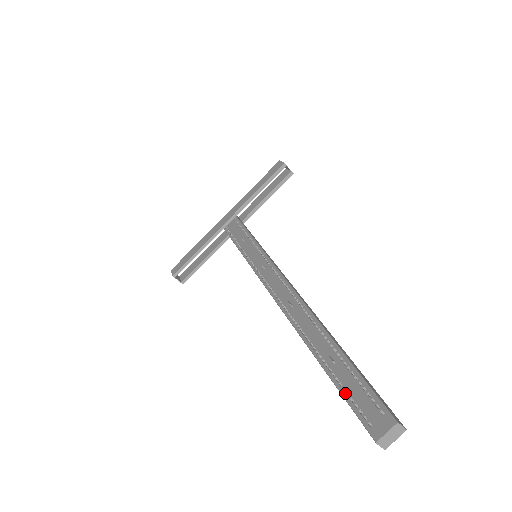
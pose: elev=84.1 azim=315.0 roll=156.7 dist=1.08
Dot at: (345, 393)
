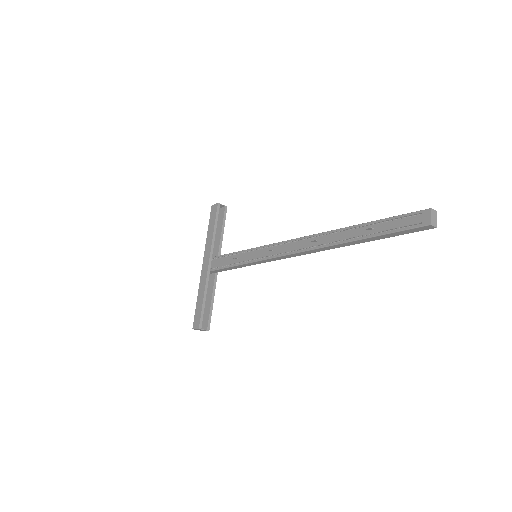
Dot at: (394, 230)
